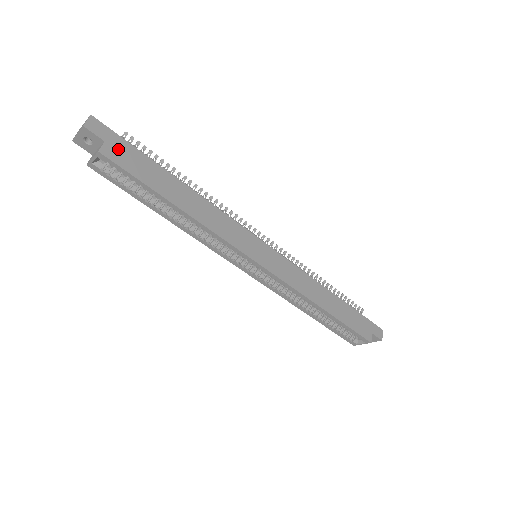
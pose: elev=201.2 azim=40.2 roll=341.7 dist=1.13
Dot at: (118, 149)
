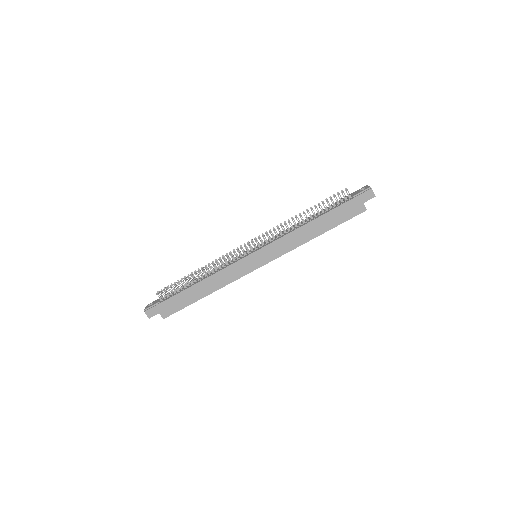
Dot at: (165, 309)
